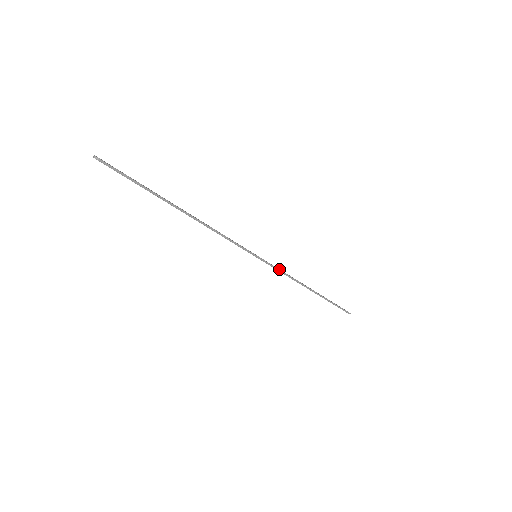
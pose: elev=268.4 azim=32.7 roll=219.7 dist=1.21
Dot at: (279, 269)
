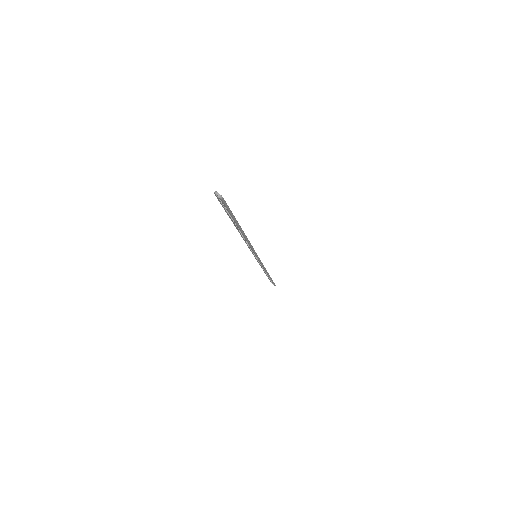
Dot at: (262, 263)
